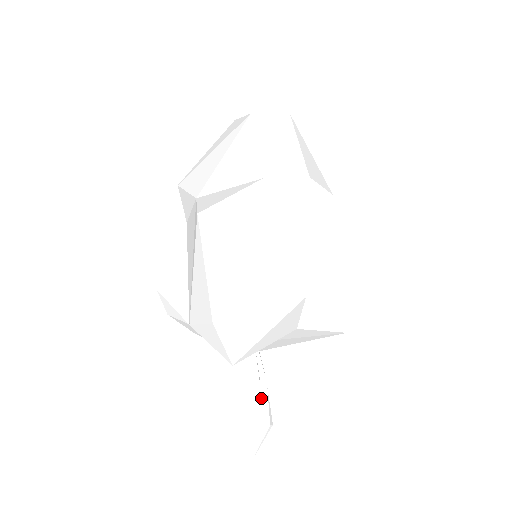
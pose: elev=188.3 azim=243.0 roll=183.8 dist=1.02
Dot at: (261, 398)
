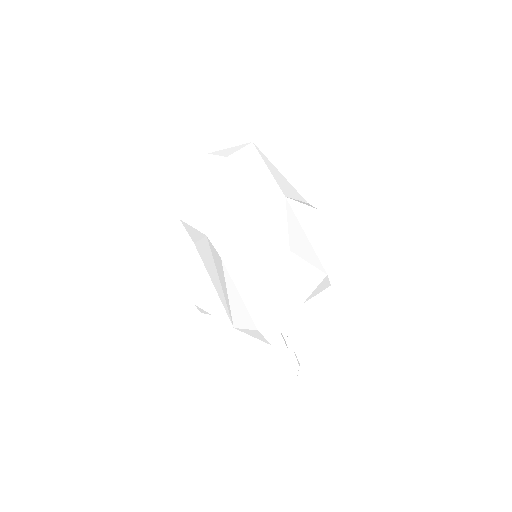
Dot at: (289, 352)
